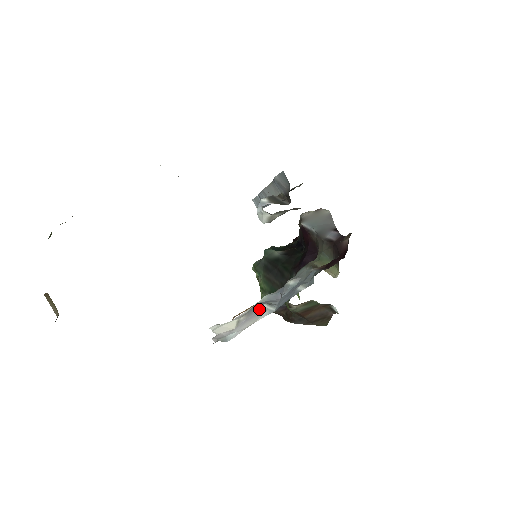
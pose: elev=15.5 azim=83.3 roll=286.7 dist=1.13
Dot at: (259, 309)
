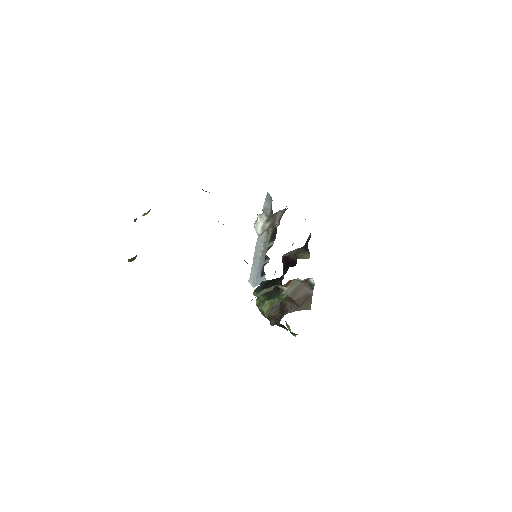
Dot at: occluded
